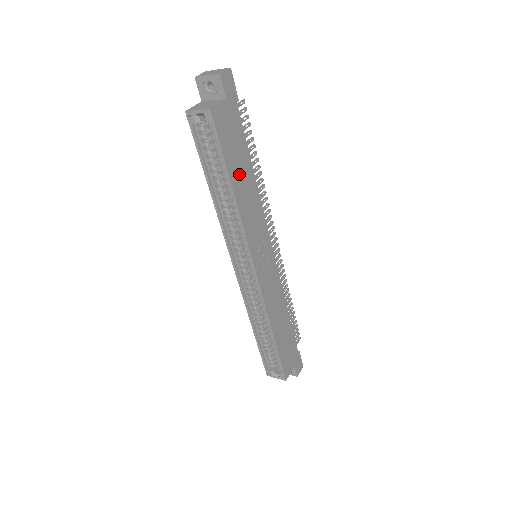
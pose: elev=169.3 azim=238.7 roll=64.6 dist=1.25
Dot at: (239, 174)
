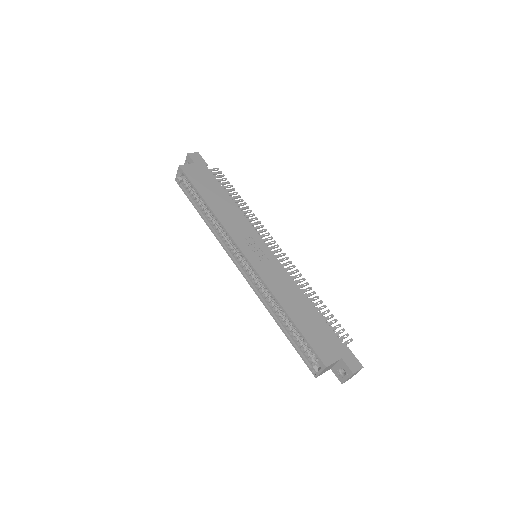
Dot at: (213, 196)
